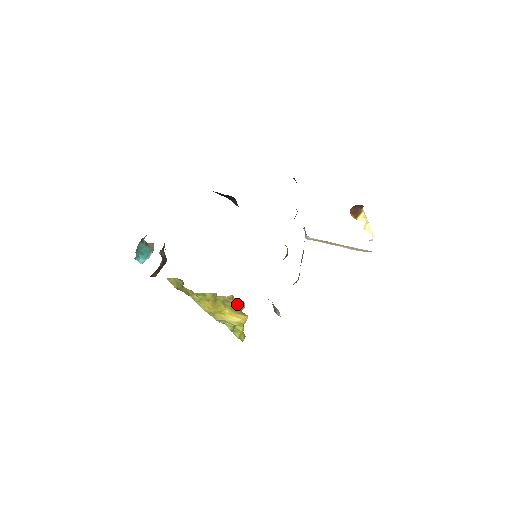
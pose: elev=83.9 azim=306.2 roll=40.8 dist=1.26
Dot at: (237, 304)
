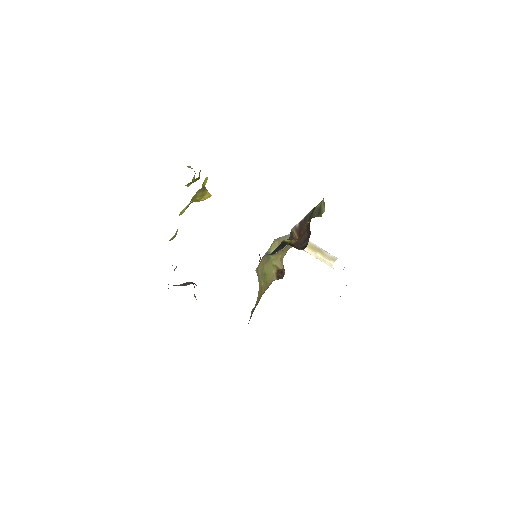
Dot at: (204, 187)
